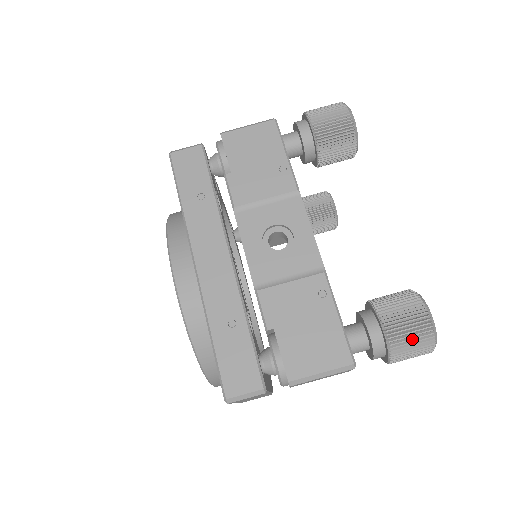
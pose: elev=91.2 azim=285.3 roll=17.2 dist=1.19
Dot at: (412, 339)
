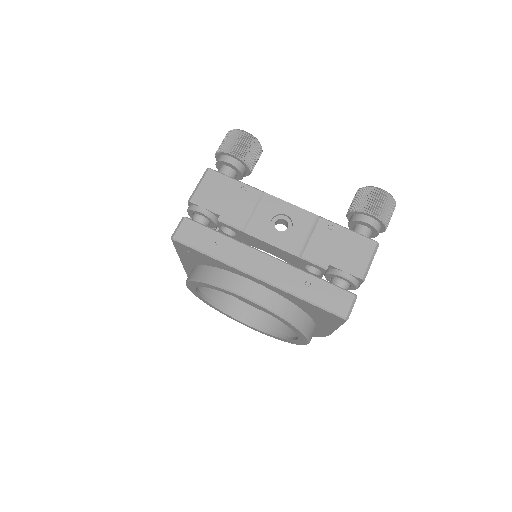
Dot at: (387, 207)
